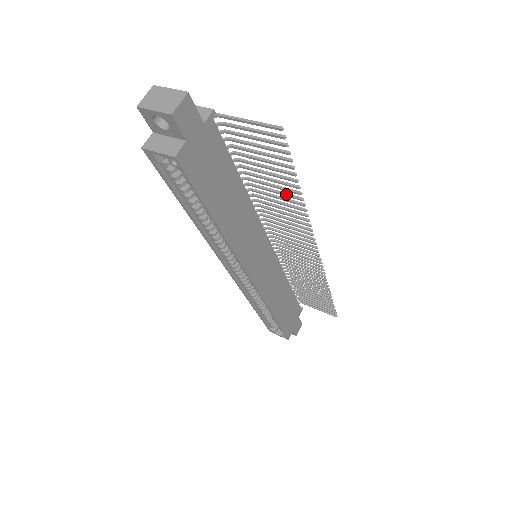
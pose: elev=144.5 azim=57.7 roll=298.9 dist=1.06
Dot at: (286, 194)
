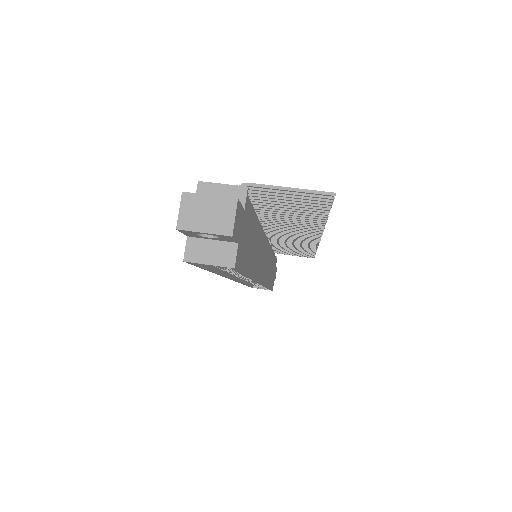
Dot at: (306, 218)
